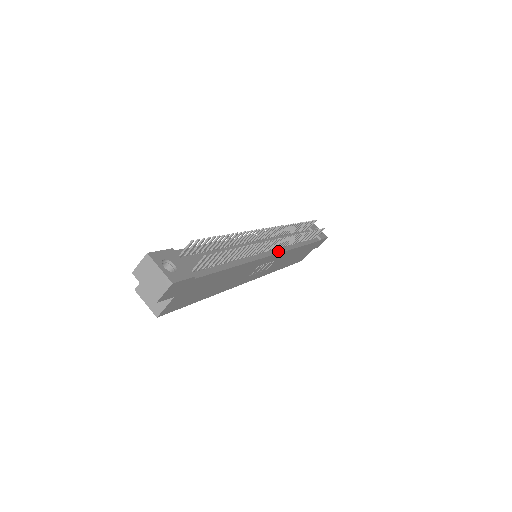
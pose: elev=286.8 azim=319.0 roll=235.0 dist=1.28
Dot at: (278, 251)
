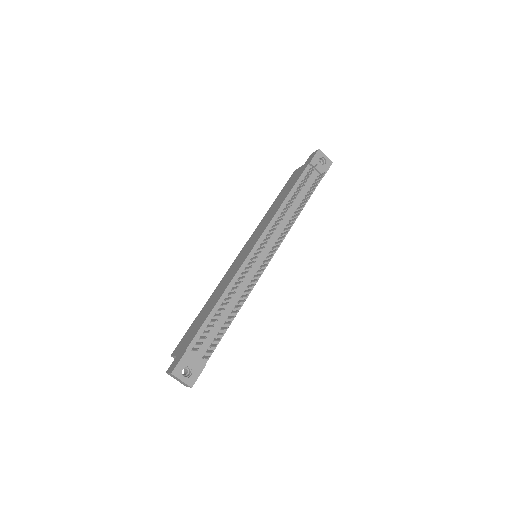
Dot at: (273, 252)
